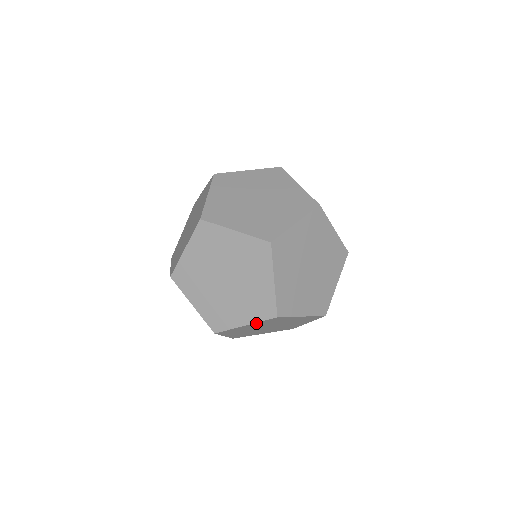
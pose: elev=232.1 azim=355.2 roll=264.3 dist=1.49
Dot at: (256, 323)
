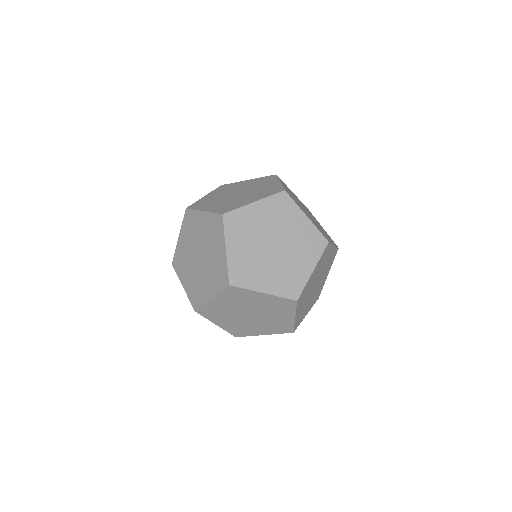
Dot at: (297, 310)
